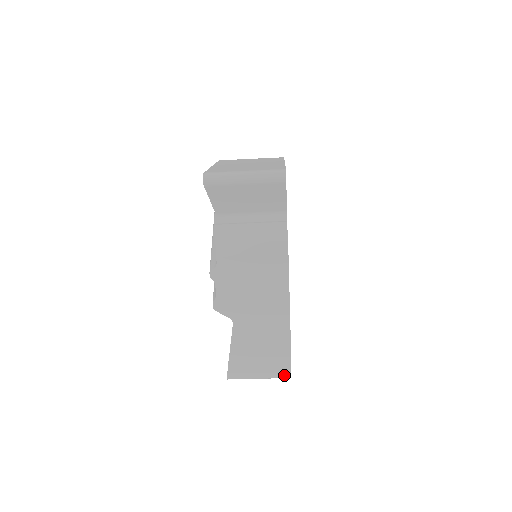
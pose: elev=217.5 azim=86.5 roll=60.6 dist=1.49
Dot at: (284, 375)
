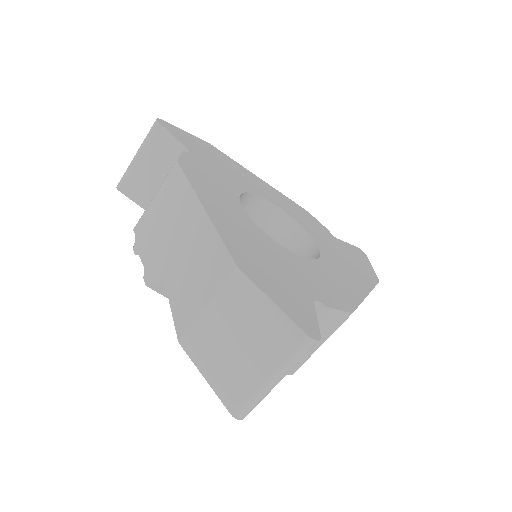
Dot at: (288, 334)
